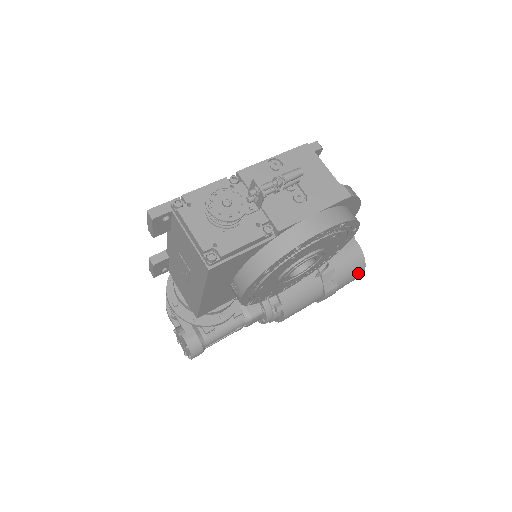
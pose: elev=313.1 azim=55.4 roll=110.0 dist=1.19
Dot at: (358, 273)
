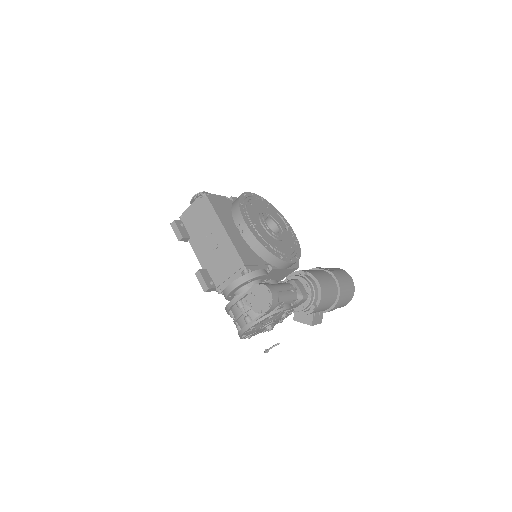
Dot at: (343, 272)
